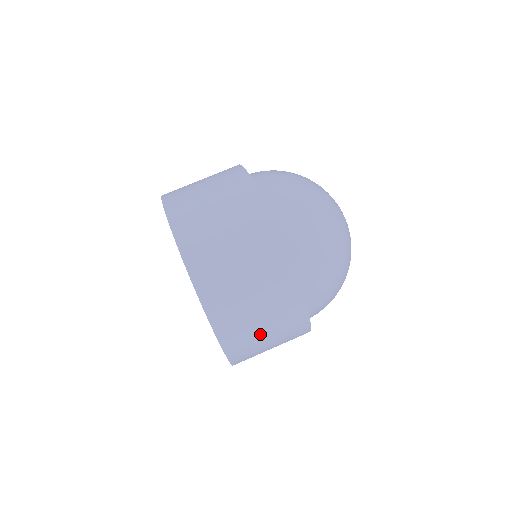
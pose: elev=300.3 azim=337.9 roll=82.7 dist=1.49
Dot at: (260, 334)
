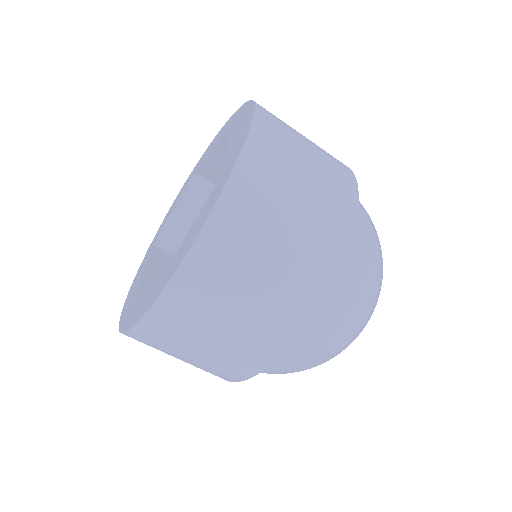
Dot at: (239, 291)
